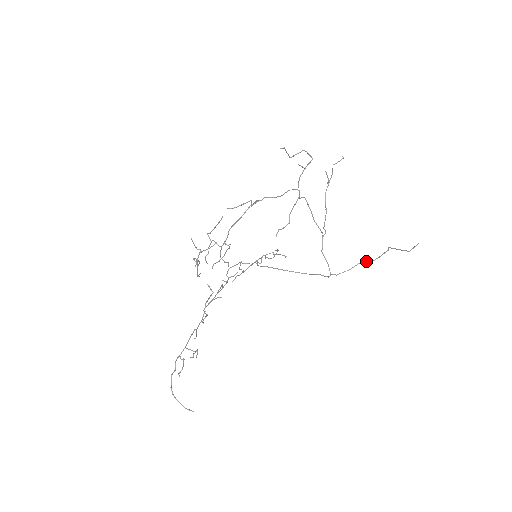
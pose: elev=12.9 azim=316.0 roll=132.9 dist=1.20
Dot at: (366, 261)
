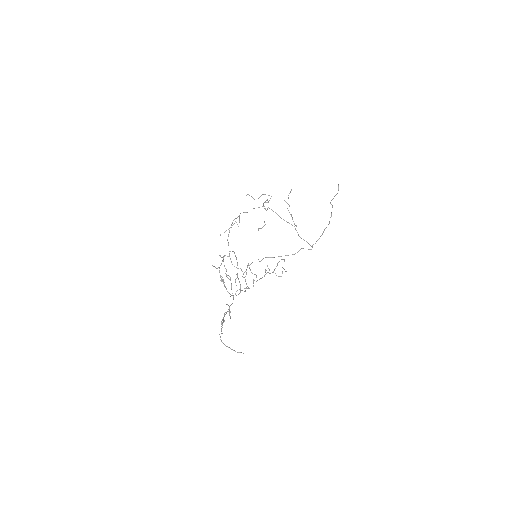
Dot at: occluded
